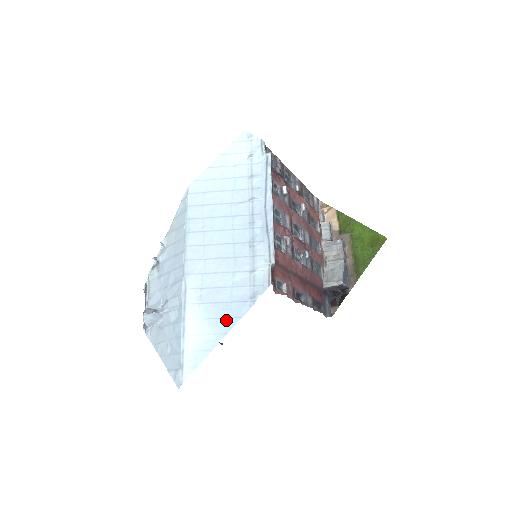
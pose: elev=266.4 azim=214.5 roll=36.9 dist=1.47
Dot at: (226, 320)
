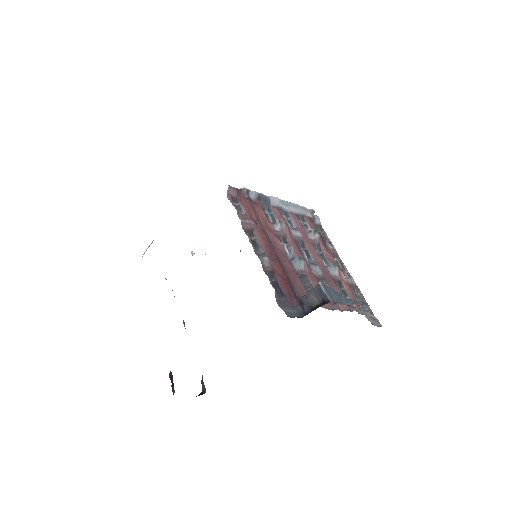
Dot at: occluded
